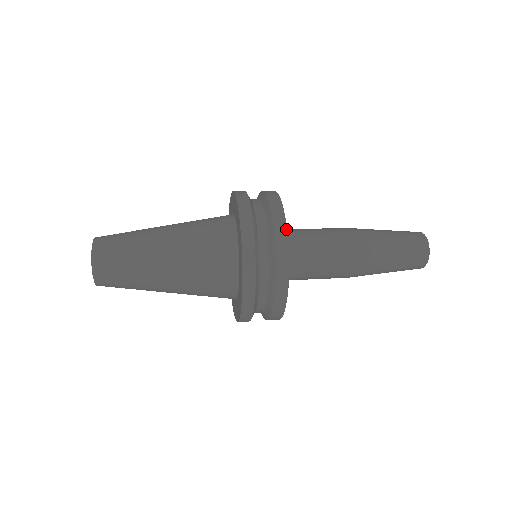
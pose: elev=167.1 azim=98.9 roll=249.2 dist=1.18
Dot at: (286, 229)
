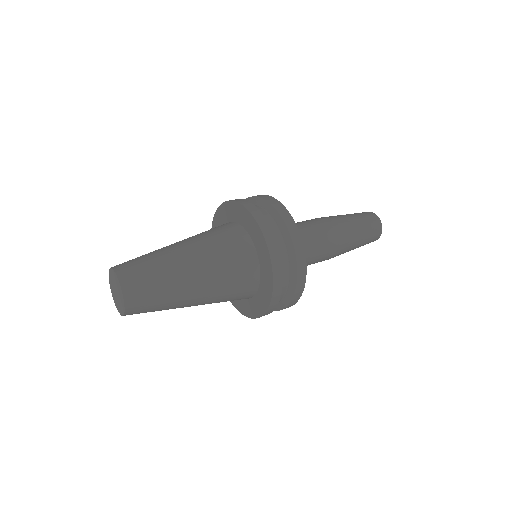
Dot at: (306, 272)
